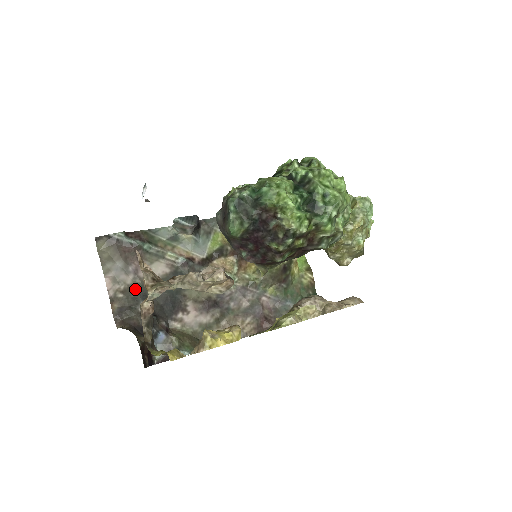
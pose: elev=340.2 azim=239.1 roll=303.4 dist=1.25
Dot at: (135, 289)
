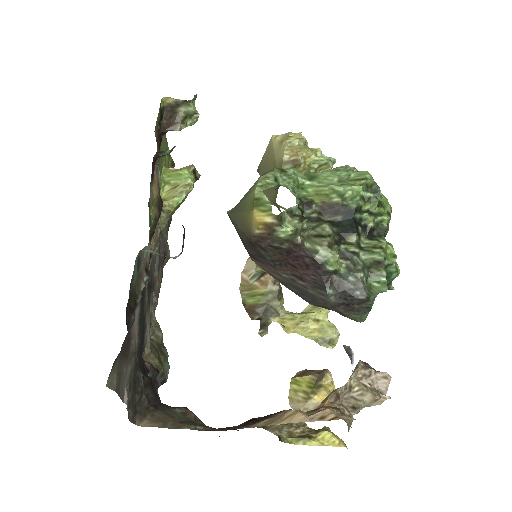
Dot at: (134, 370)
